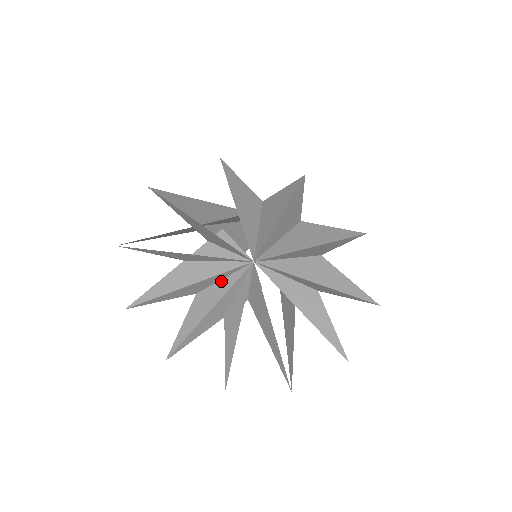
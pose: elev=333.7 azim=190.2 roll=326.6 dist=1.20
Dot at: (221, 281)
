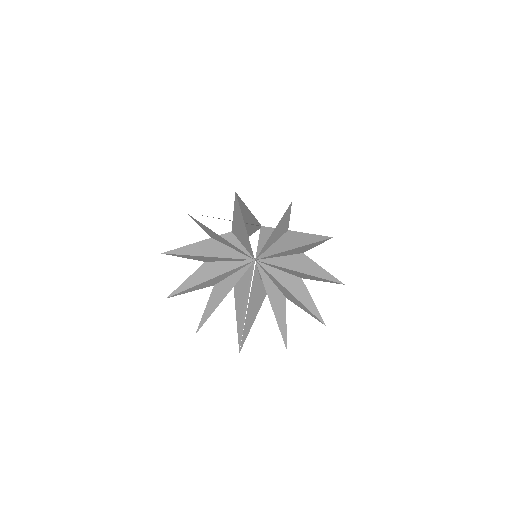
Dot at: (227, 262)
